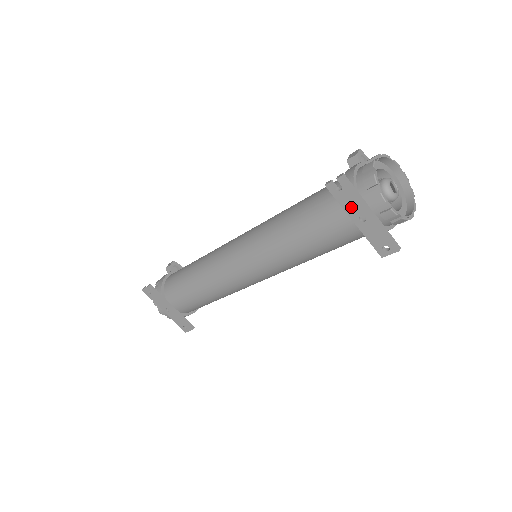
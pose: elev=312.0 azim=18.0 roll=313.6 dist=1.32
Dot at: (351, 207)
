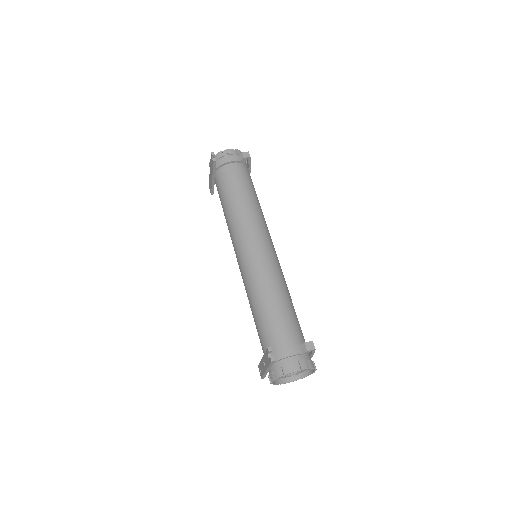
Dot at: (265, 359)
